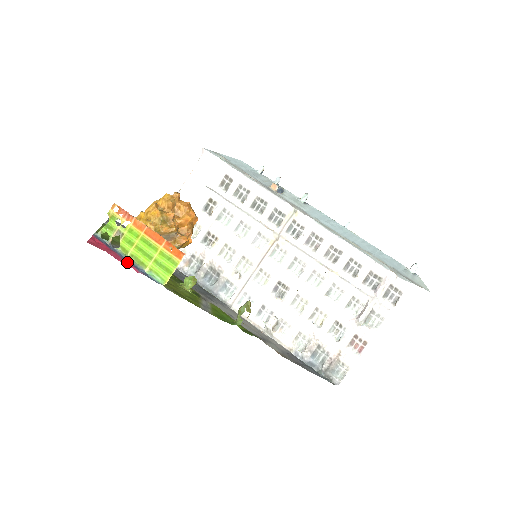
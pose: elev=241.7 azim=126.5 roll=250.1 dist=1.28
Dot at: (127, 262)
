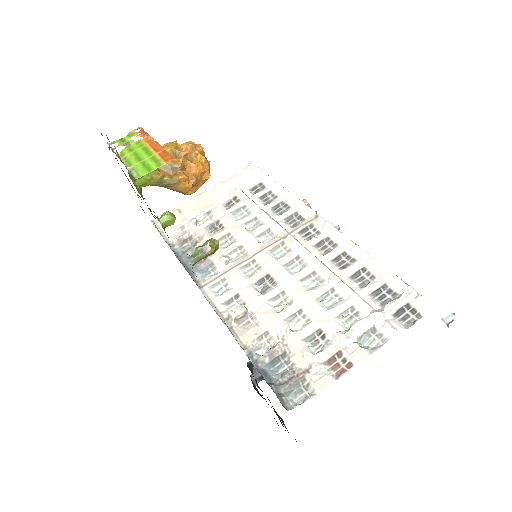
Dot at: (115, 148)
